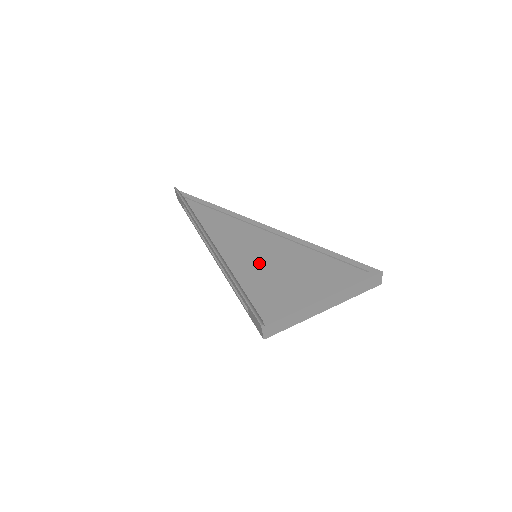
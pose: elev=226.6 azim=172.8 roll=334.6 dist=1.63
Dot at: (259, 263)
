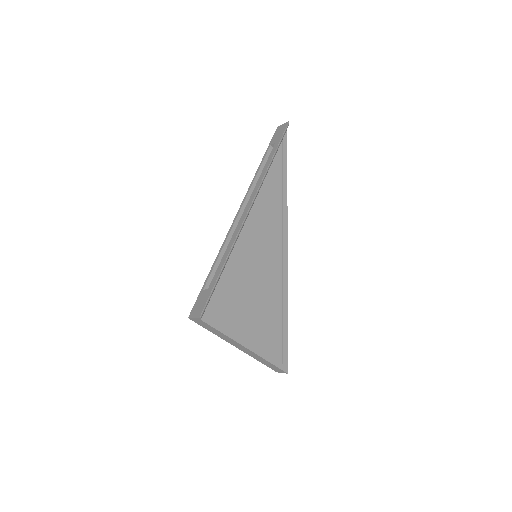
Dot at: (251, 268)
